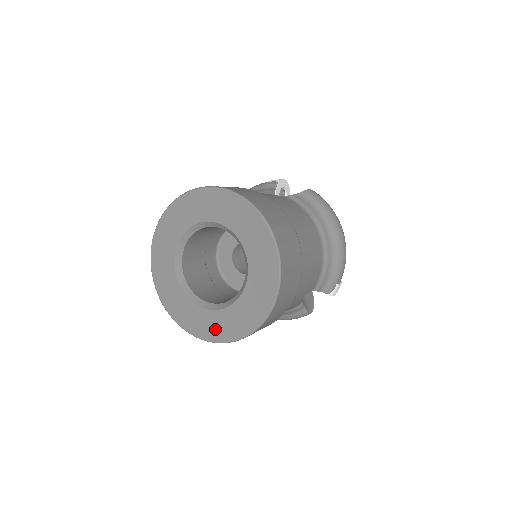
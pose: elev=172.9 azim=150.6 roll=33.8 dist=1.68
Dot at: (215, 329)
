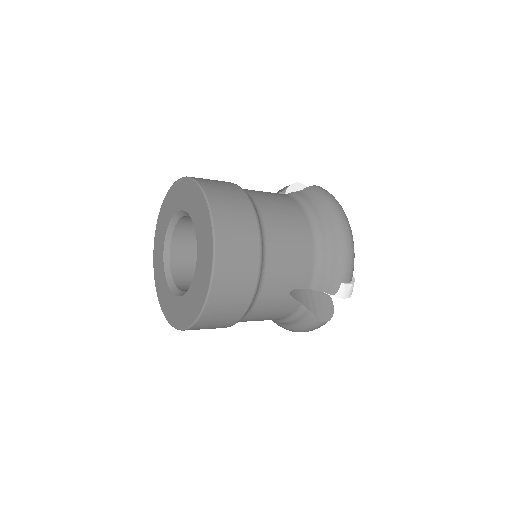
Dot at: (182, 315)
